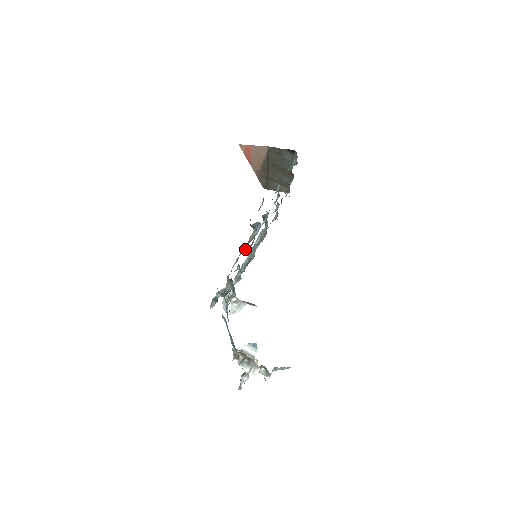
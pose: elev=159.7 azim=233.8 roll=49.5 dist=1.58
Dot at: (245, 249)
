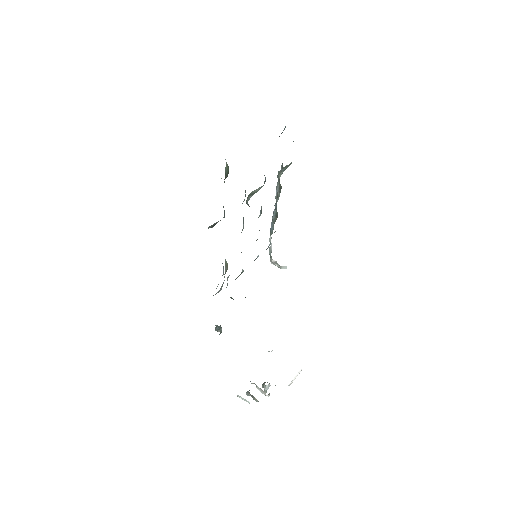
Dot at: occluded
